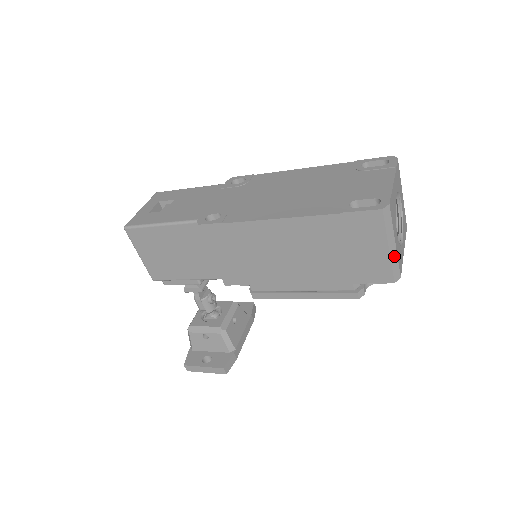
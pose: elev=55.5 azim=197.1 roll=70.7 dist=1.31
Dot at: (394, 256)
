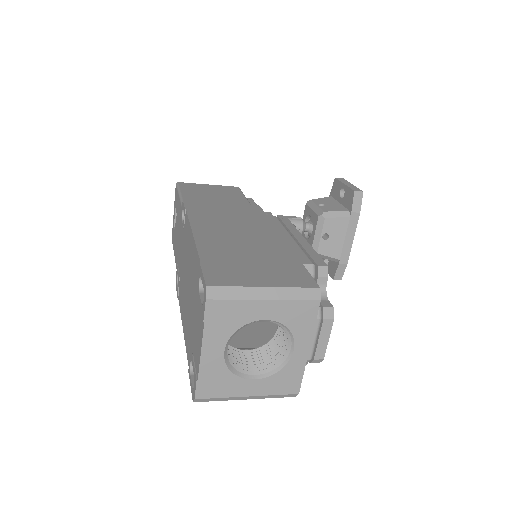
Dot at: (263, 397)
